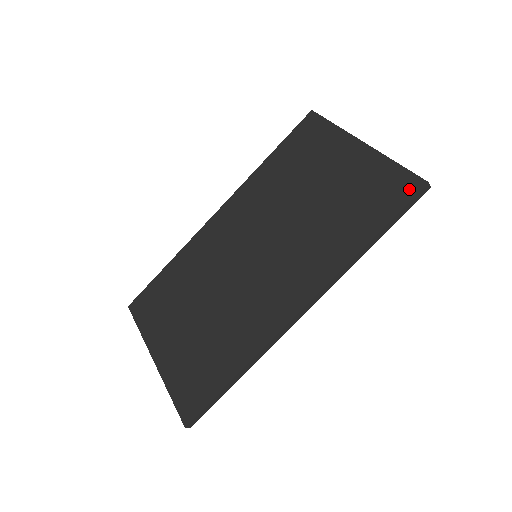
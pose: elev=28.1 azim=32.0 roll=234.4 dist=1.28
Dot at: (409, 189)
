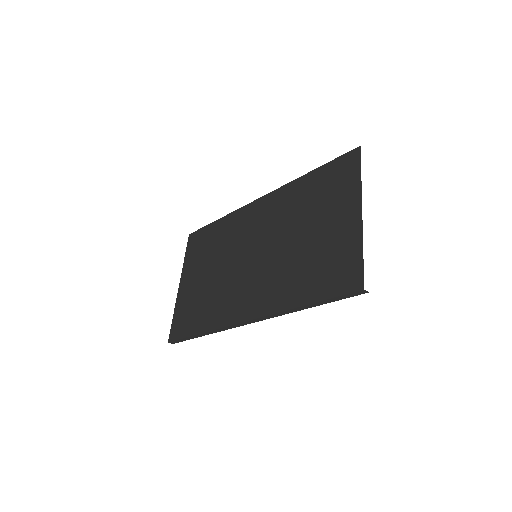
Dot at: (351, 284)
